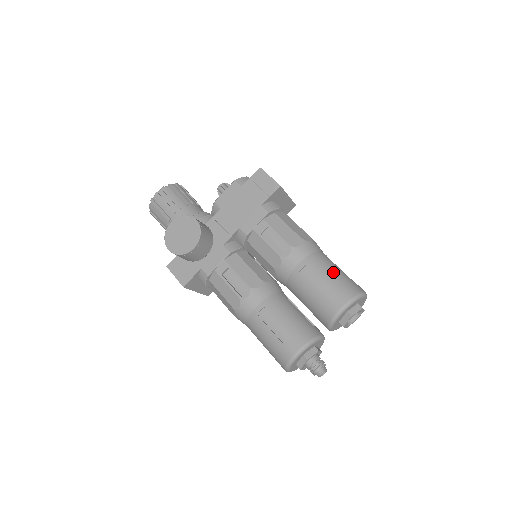
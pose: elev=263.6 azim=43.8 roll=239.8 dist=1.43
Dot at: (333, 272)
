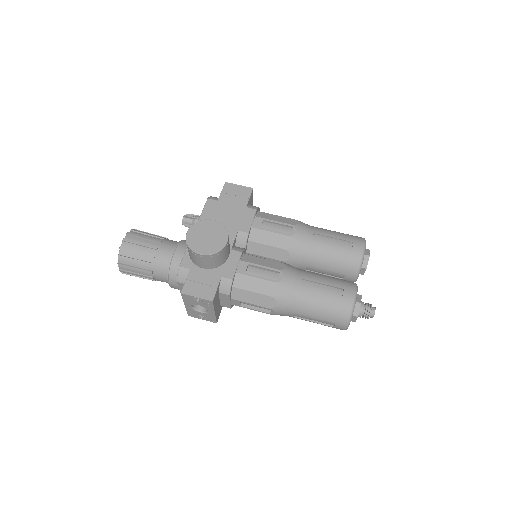
Dot at: (335, 232)
